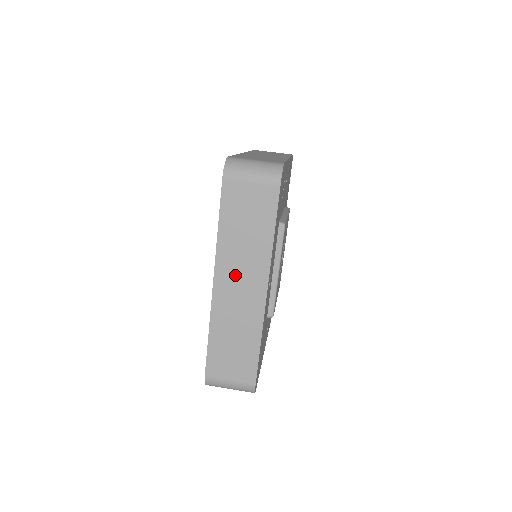
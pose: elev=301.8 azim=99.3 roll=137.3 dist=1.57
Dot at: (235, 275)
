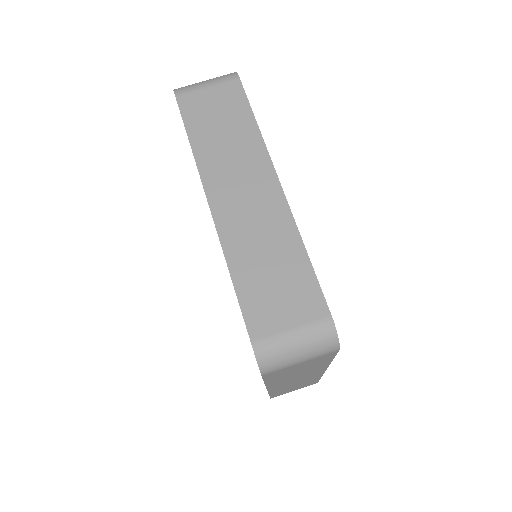
Dot at: (290, 381)
